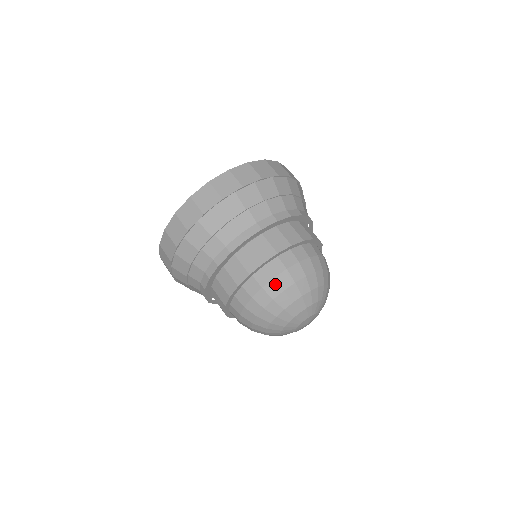
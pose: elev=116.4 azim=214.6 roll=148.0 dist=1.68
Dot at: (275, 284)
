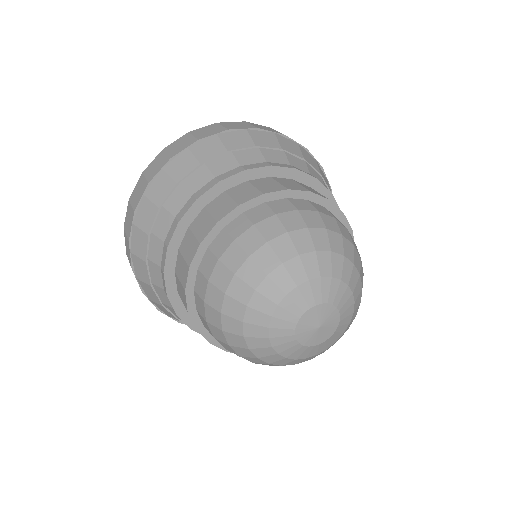
Dot at: (222, 268)
